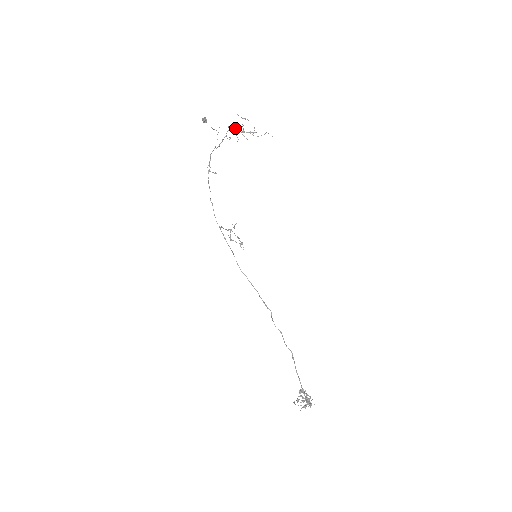
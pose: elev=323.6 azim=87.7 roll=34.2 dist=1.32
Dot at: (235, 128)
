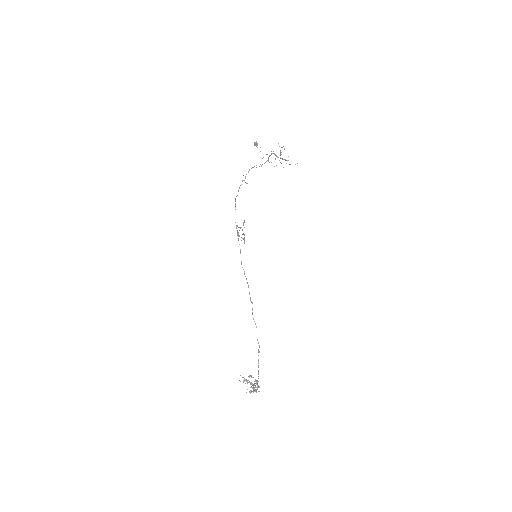
Dot at: (275, 154)
